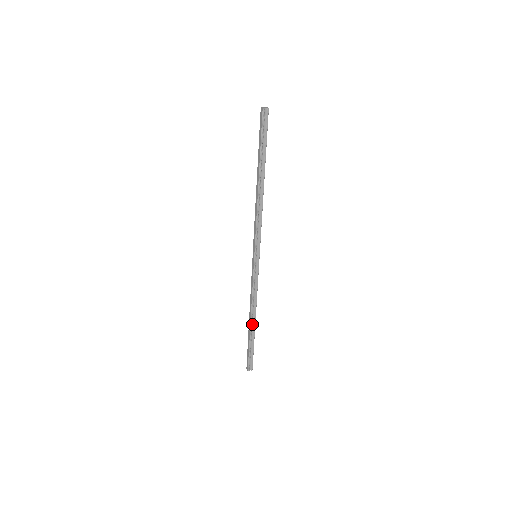
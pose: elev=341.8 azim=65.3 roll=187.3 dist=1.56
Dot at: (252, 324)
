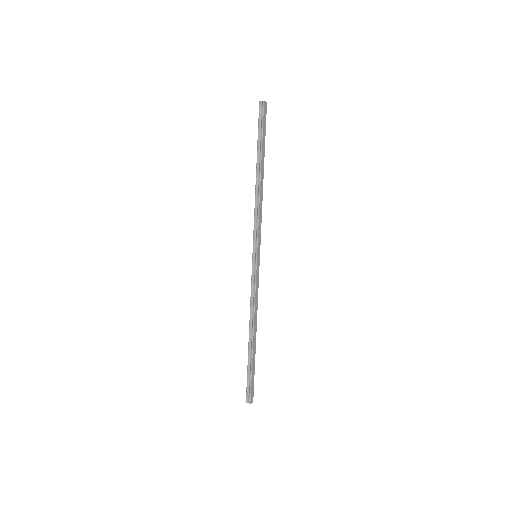
Dot at: (251, 339)
